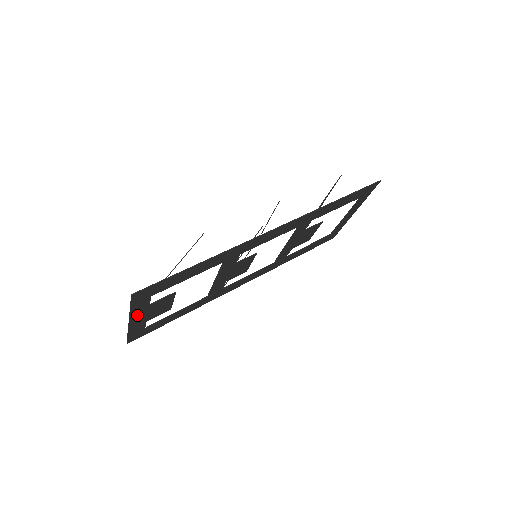
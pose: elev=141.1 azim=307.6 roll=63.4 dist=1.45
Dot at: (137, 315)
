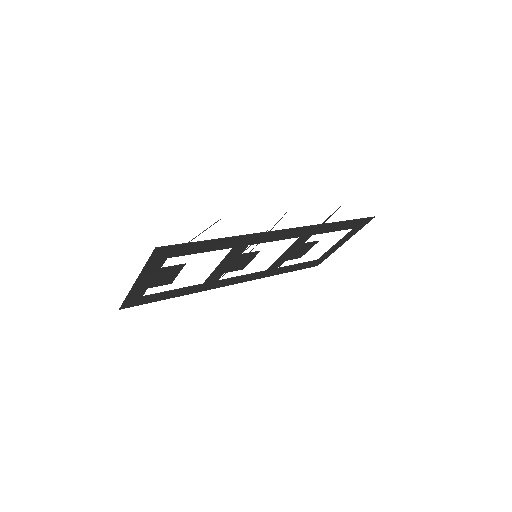
Dot at: (146, 276)
